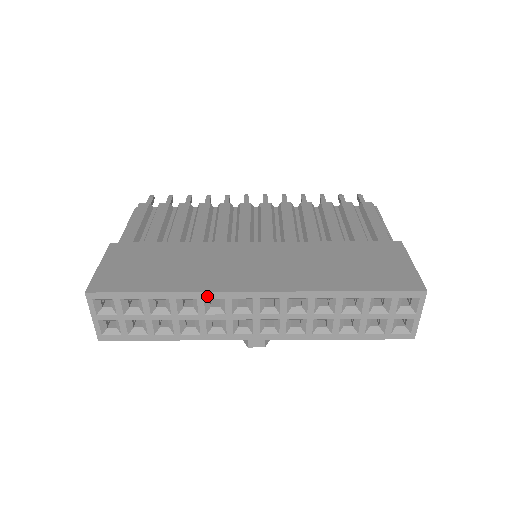
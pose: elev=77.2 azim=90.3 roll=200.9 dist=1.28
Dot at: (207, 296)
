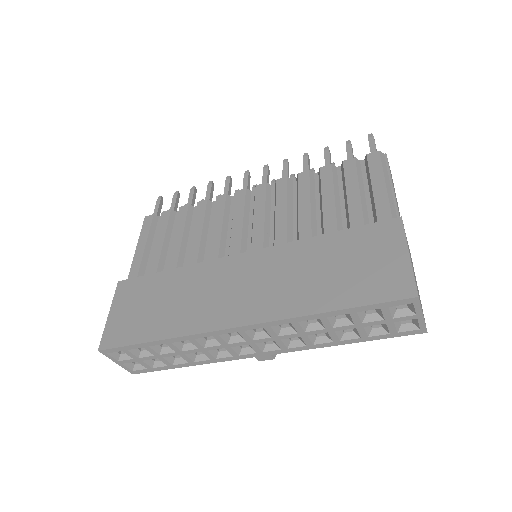
Dot at: (196, 337)
